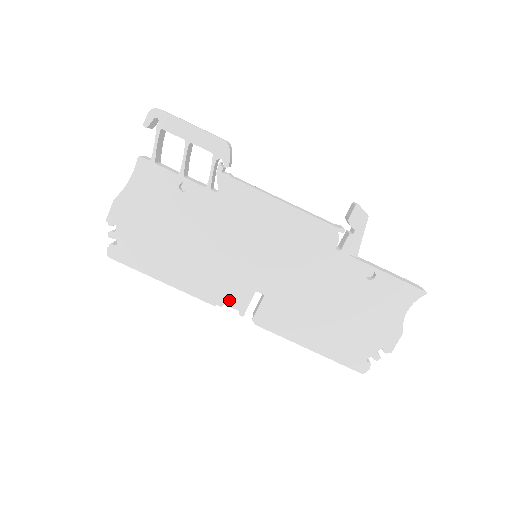
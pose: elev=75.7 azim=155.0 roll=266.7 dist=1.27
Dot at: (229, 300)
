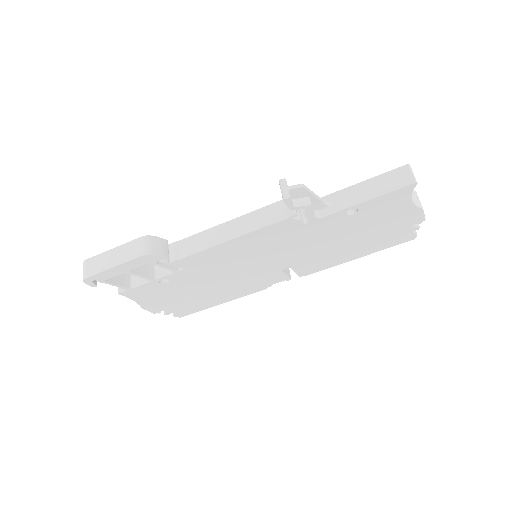
Dot at: (272, 282)
